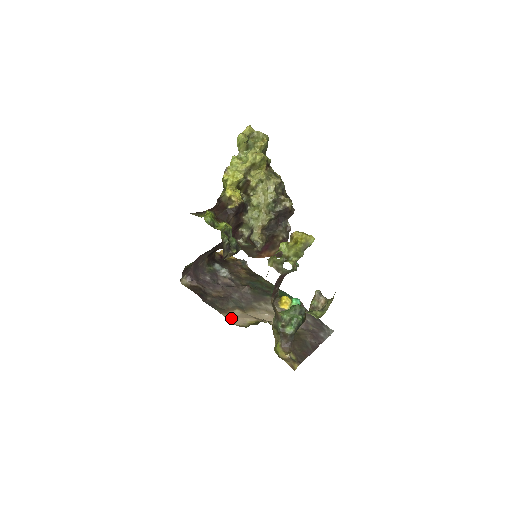
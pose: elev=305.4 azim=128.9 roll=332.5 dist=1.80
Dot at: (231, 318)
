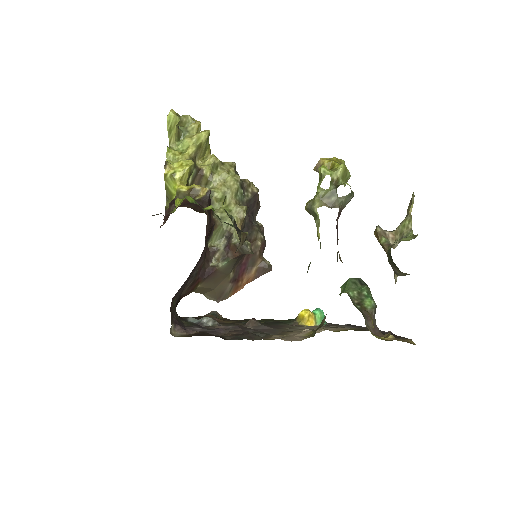
Dot at: (282, 339)
